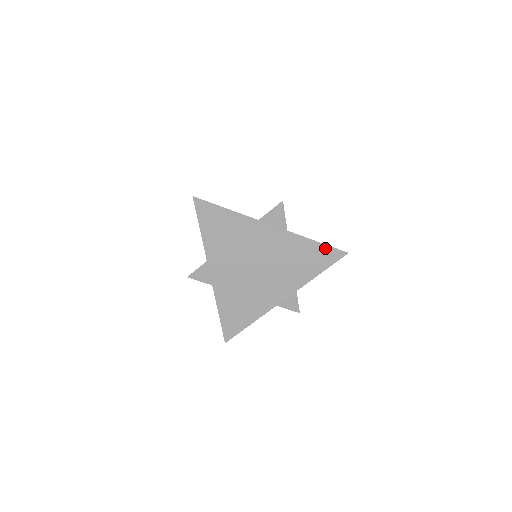
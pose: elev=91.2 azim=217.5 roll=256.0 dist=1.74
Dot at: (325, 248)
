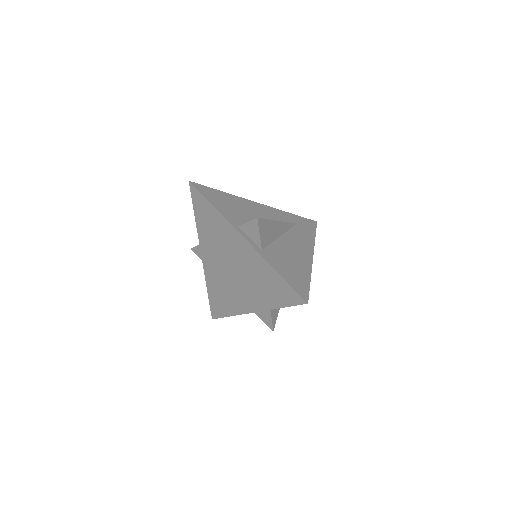
Dot at: (287, 286)
